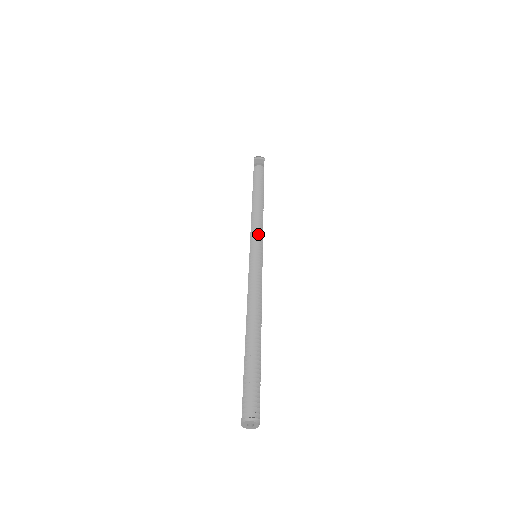
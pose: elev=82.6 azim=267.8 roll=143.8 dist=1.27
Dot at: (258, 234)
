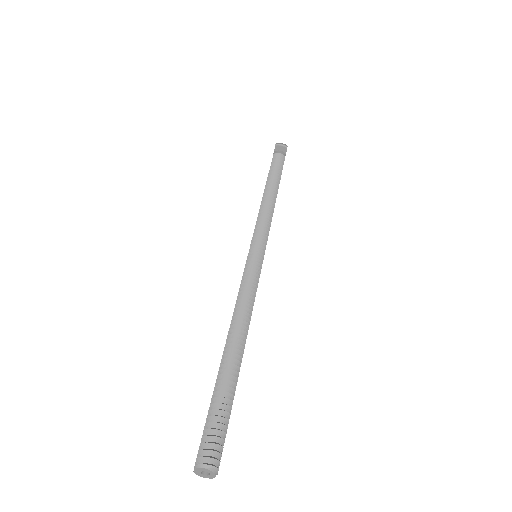
Dot at: (263, 230)
